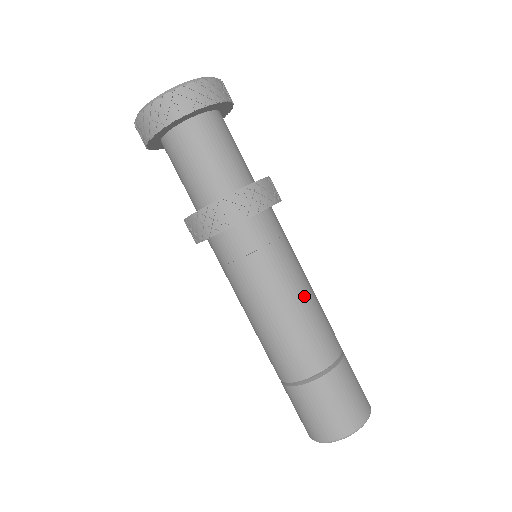
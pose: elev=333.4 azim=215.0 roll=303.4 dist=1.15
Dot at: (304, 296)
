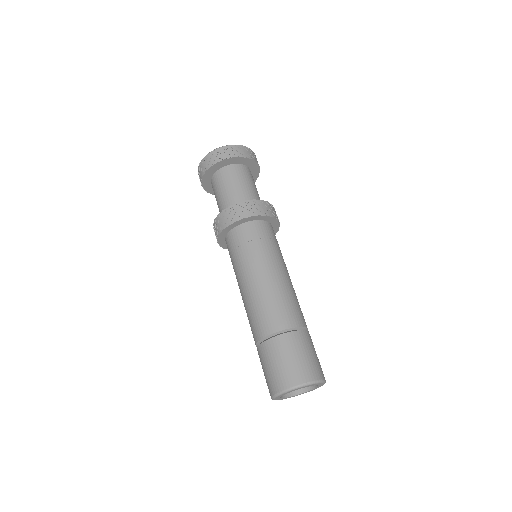
Dot at: (275, 277)
